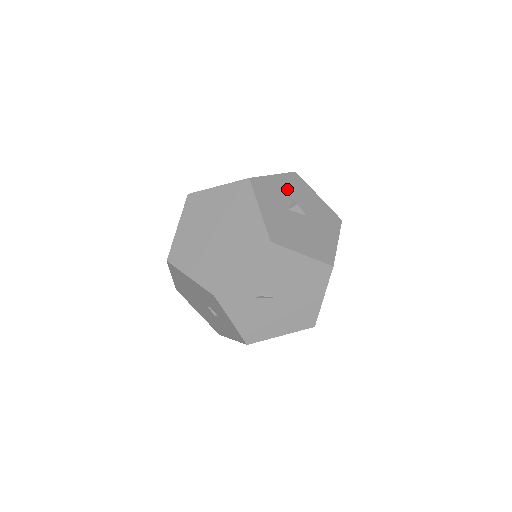
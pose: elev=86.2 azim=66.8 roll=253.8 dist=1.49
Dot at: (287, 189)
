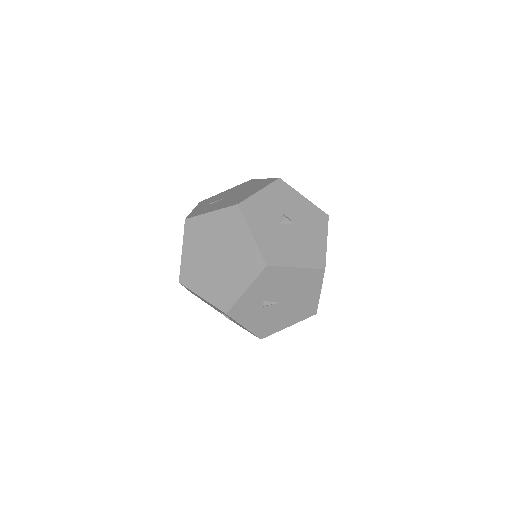
Dot at: (274, 202)
